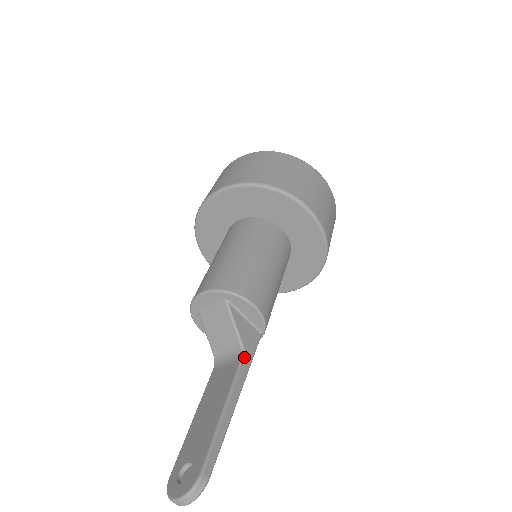
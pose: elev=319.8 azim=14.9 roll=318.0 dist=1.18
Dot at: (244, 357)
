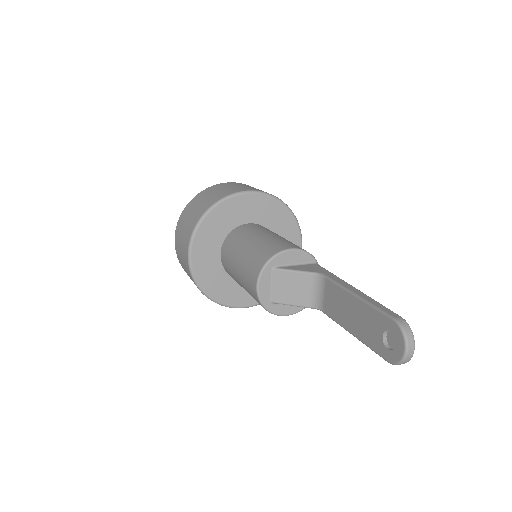
Dot at: (325, 275)
